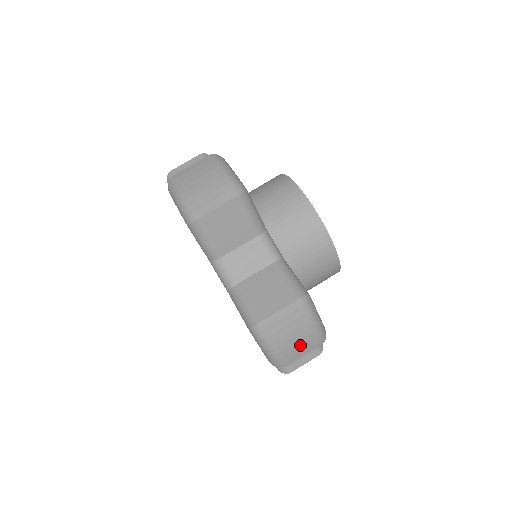
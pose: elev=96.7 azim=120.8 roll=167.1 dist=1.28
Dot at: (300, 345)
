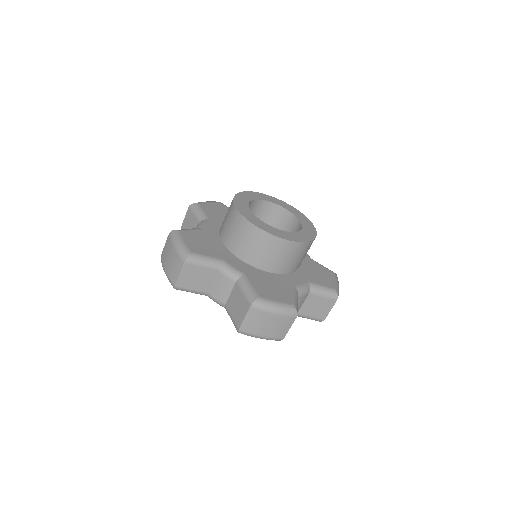
Dot at: (279, 326)
